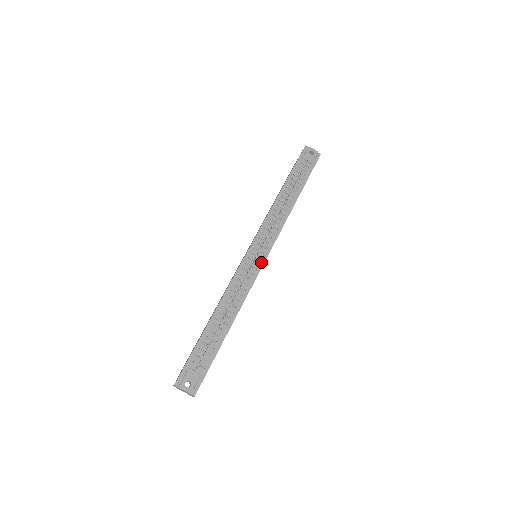
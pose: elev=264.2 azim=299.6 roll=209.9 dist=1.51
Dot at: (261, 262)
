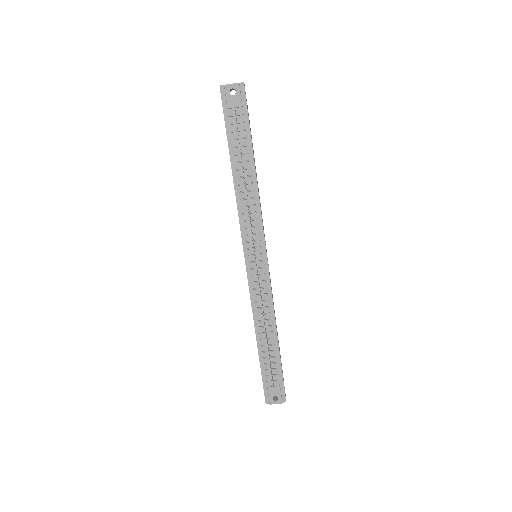
Dot at: (264, 264)
